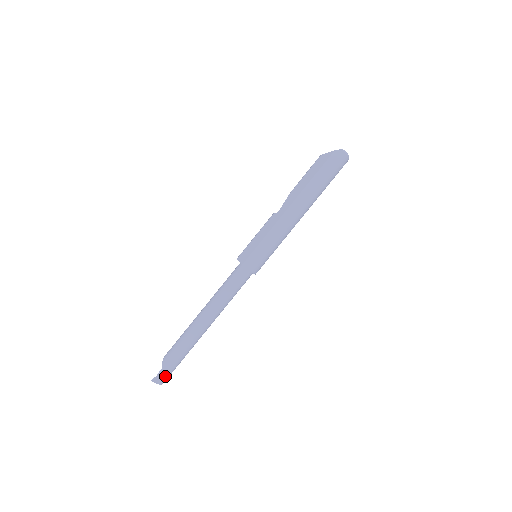
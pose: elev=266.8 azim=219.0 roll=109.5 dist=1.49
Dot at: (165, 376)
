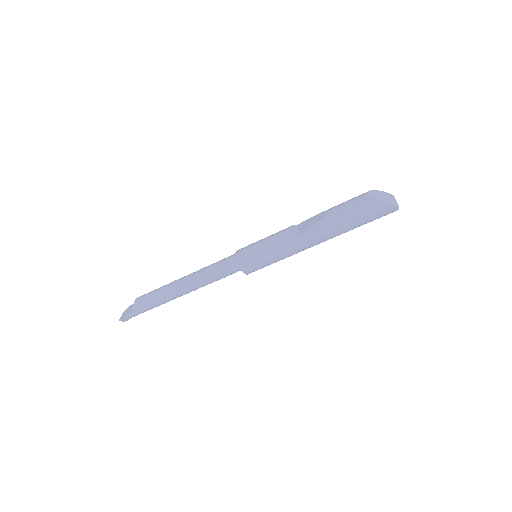
Dot at: occluded
